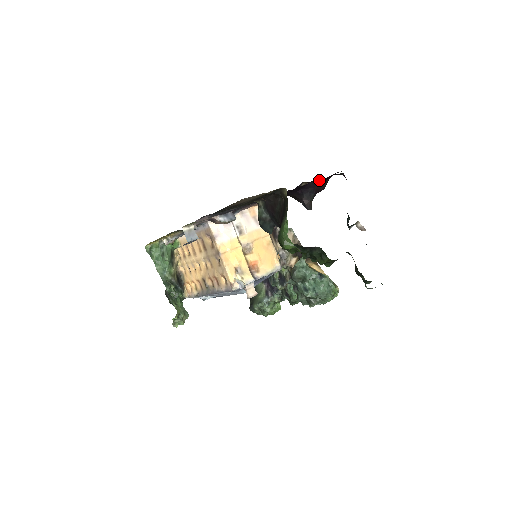
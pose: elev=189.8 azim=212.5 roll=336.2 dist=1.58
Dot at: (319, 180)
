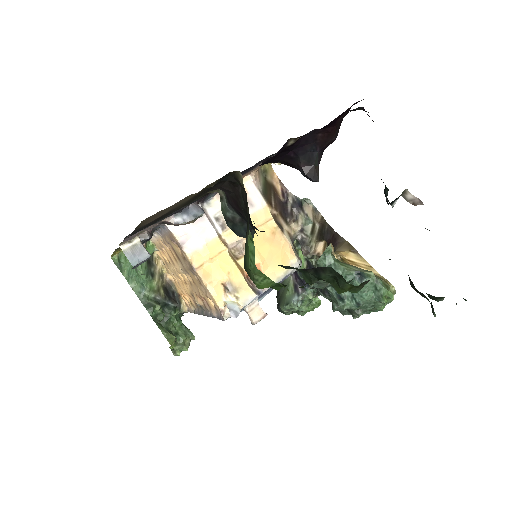
Dot at: occluded
